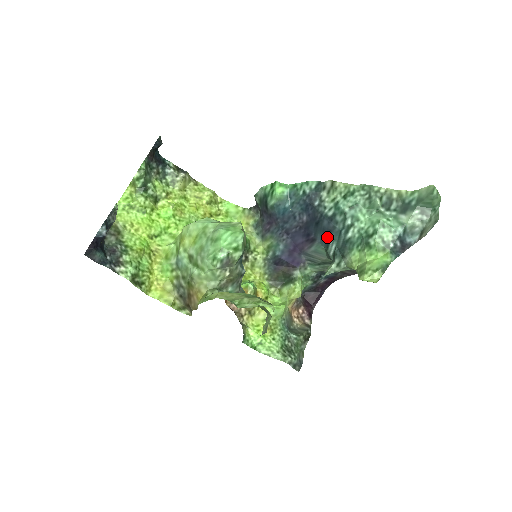
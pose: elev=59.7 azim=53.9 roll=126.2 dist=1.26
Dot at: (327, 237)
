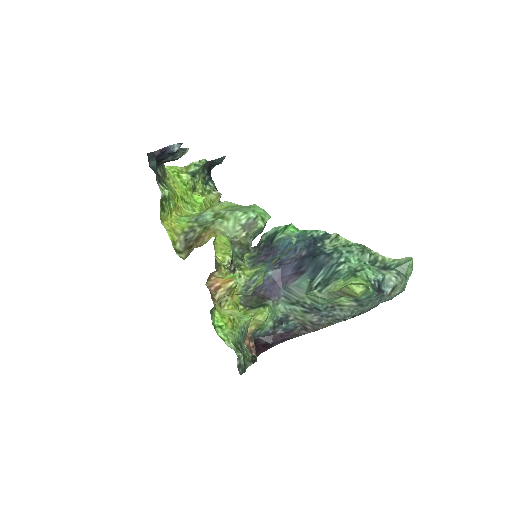
Dot at: (317, 270)
